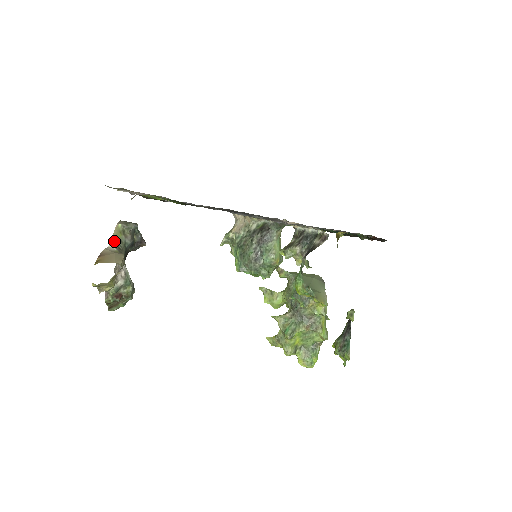
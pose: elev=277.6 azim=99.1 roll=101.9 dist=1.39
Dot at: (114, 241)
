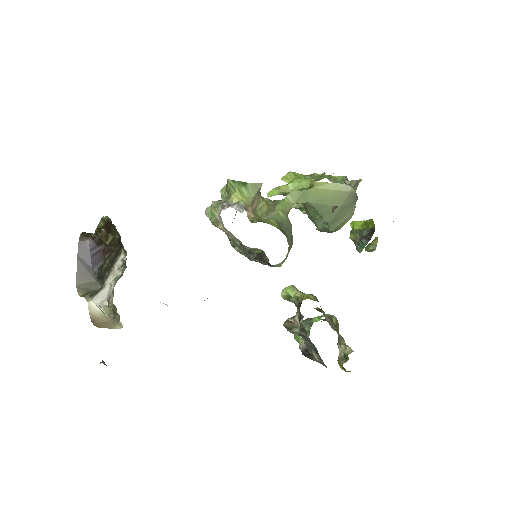
Dot at: (88, 297)
